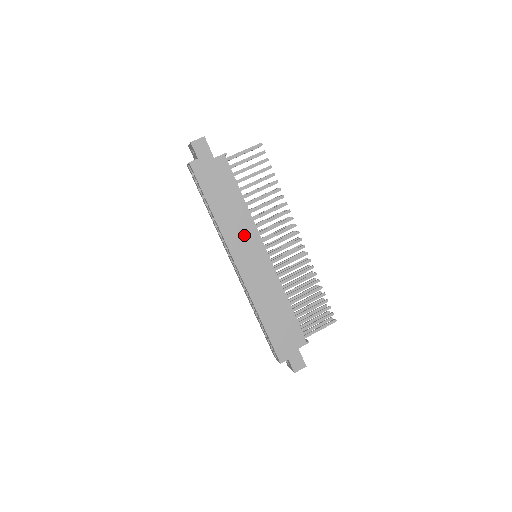
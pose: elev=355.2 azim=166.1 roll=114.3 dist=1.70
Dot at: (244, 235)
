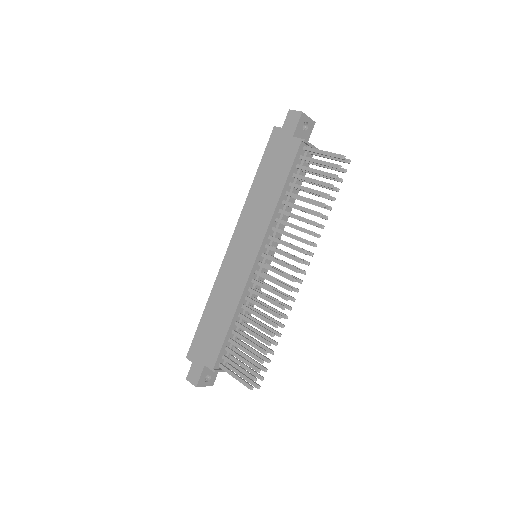
Dot at: (255, 224)
